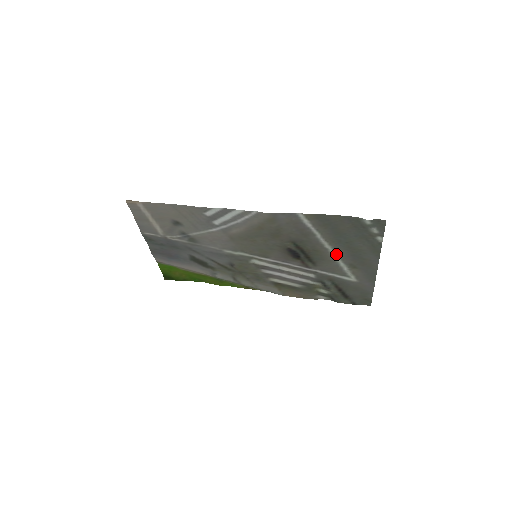
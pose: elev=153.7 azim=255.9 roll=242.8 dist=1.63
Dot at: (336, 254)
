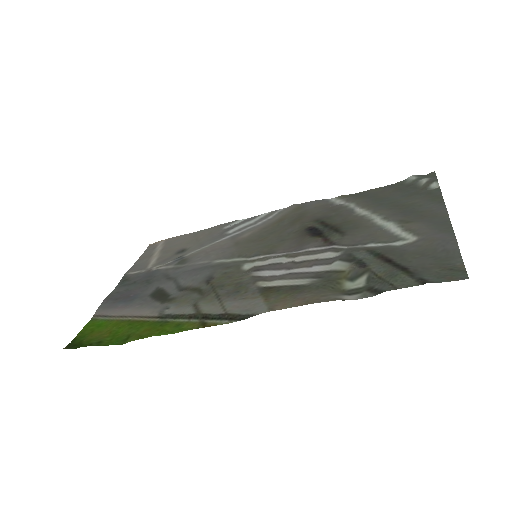
Dot at: (377, 216)
